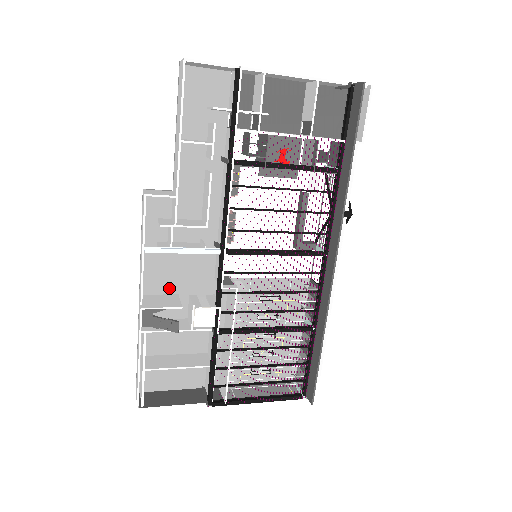
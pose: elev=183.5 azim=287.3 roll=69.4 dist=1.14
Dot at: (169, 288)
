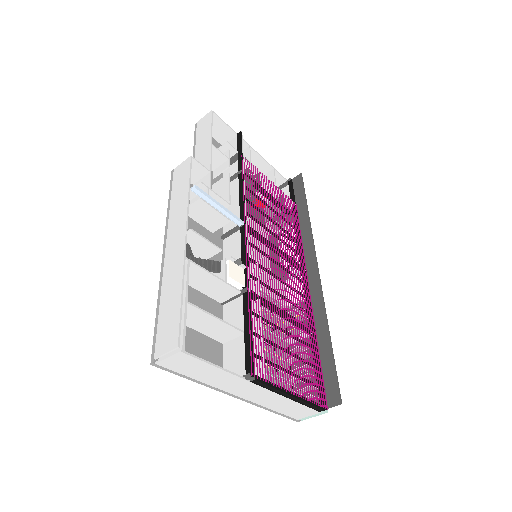
Dot at: occluded
